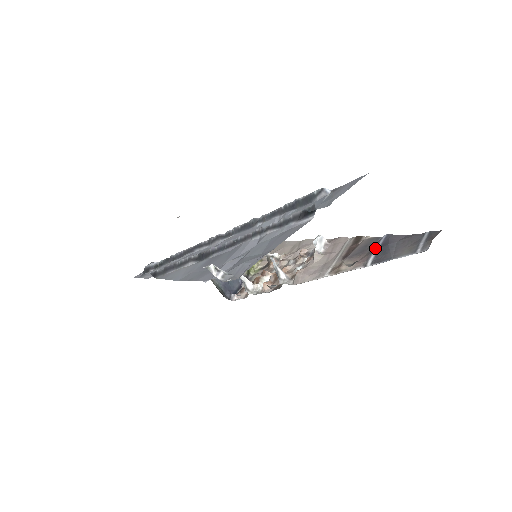
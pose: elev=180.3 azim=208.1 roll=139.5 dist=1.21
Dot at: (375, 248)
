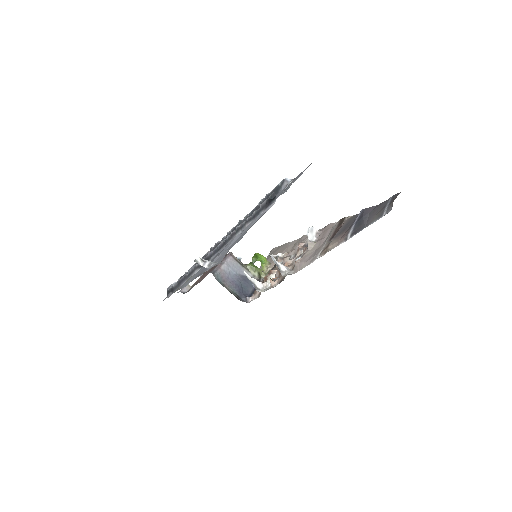
Dot at: (353, 223)
